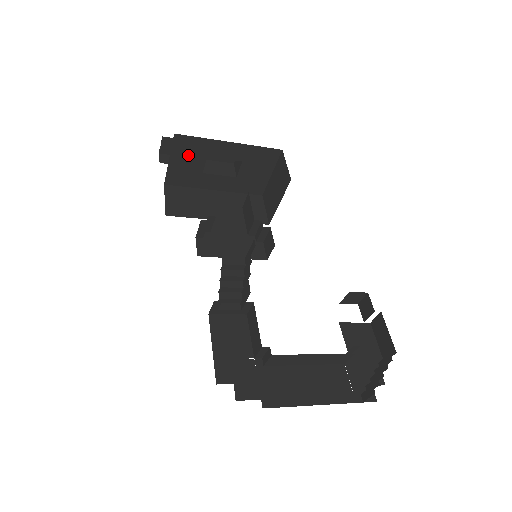
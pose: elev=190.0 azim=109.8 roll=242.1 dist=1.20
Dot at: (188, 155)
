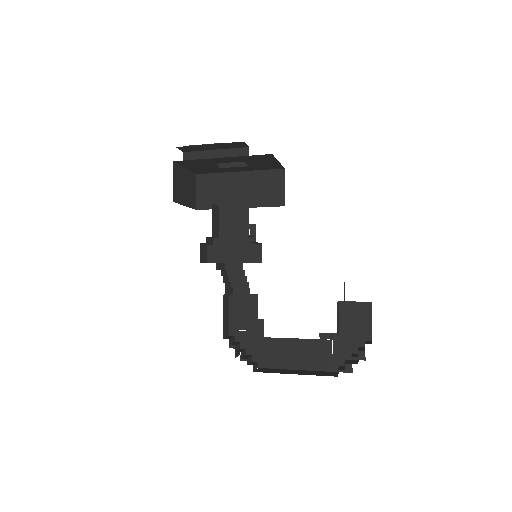
Dot at: (196, 165)
